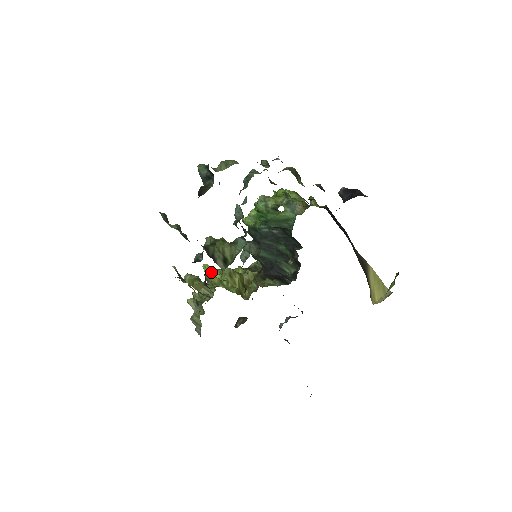
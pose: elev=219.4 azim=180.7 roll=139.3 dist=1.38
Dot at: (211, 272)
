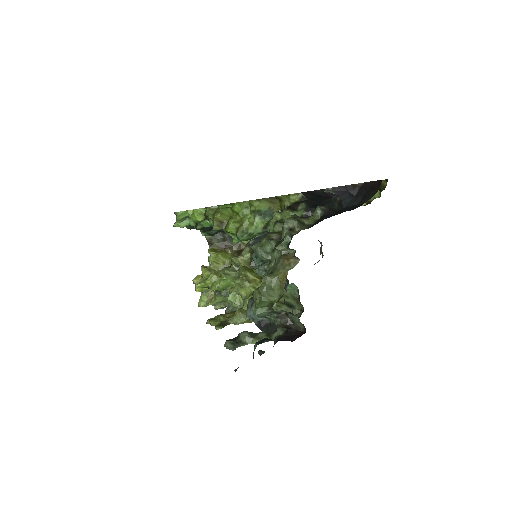
Dot at: (215, 287)
